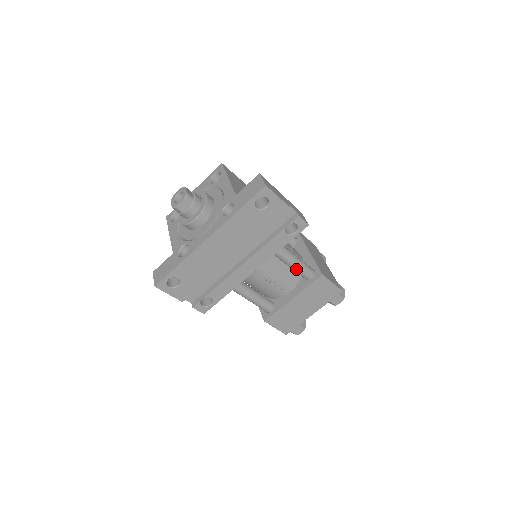
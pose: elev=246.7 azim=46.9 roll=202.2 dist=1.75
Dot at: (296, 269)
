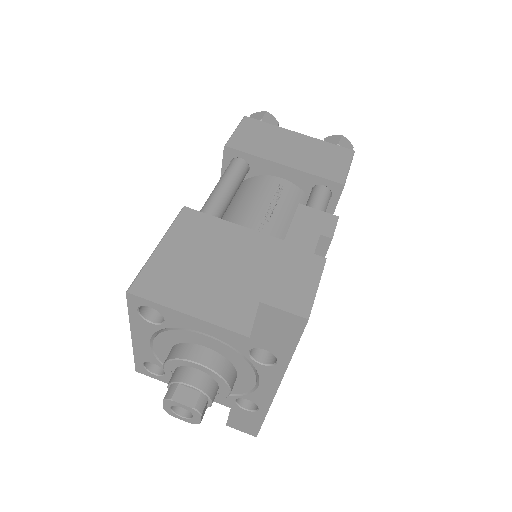
Dot at: occluded
